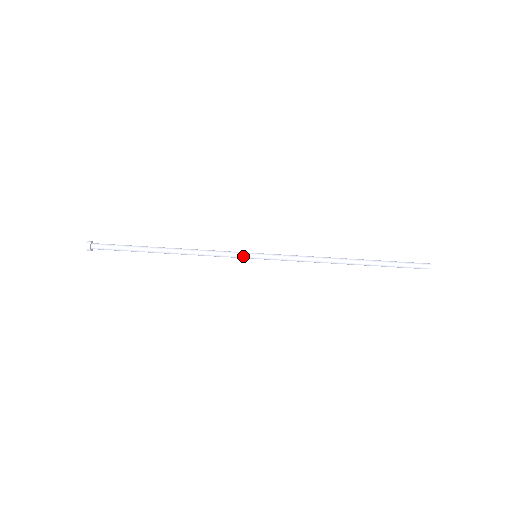
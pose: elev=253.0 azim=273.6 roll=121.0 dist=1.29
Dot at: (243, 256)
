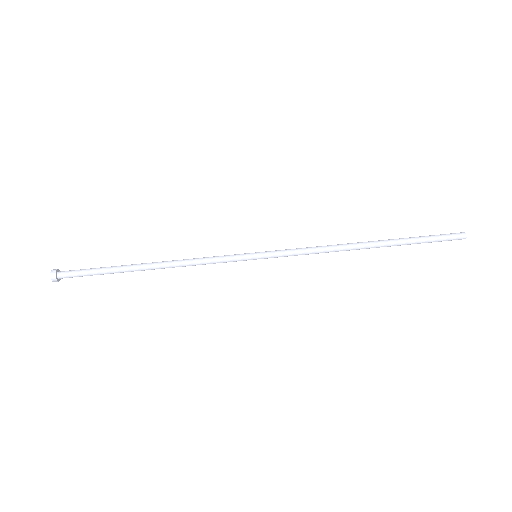
Dot at: (241, 259)
